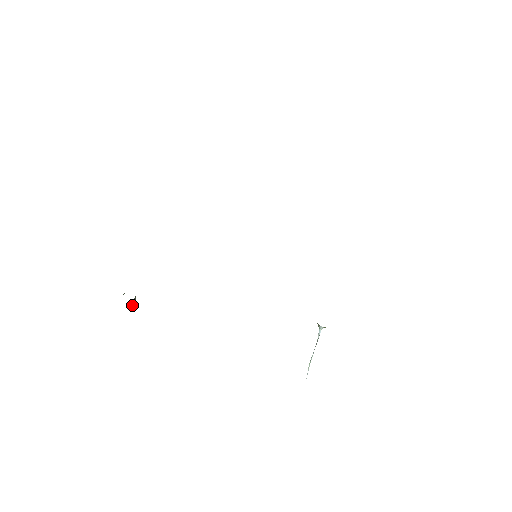
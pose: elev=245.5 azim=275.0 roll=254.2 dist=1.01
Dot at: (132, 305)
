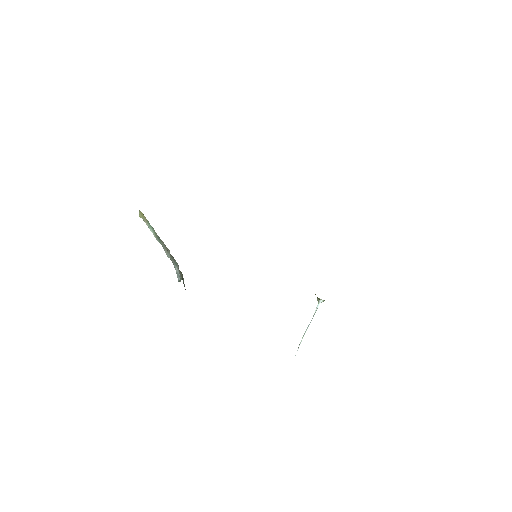
Dot at: occluded
